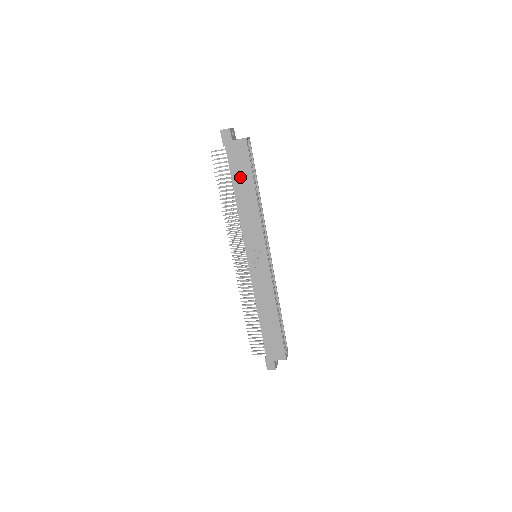
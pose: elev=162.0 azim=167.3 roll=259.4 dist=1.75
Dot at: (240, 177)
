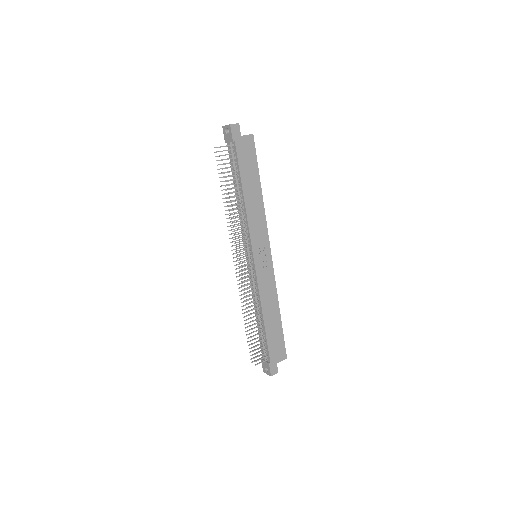
Dot at: (248, 173)
